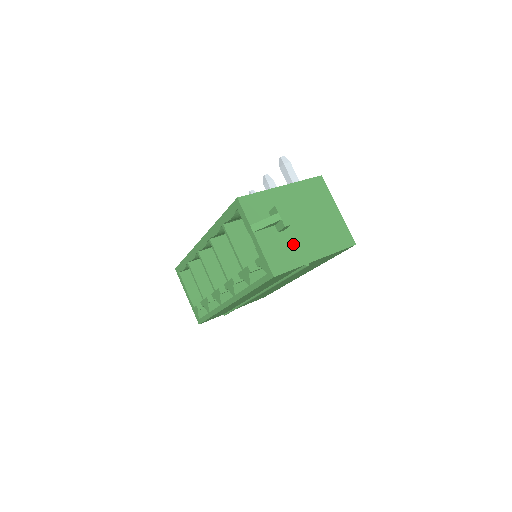
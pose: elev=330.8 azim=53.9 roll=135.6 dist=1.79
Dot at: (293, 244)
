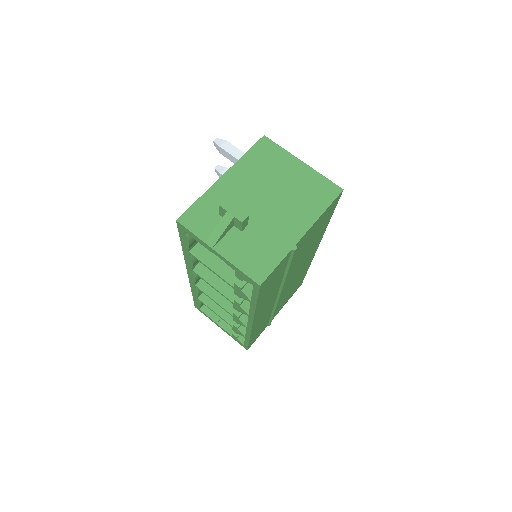
Dot at: (266, 234)
